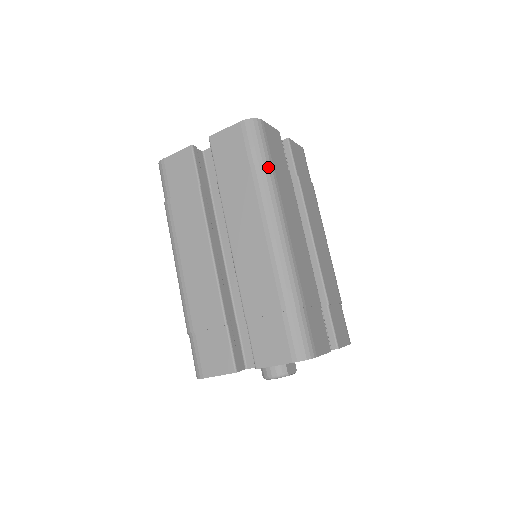
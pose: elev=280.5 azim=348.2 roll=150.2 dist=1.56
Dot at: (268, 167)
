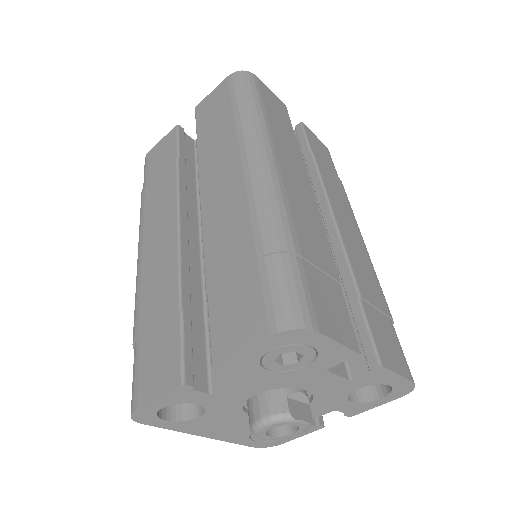
Dot at: (256, 106)
